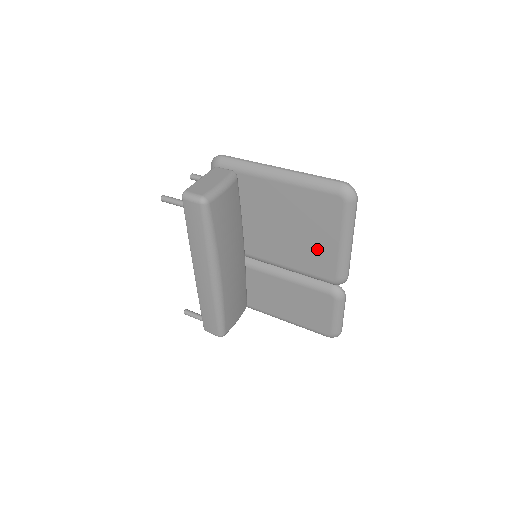
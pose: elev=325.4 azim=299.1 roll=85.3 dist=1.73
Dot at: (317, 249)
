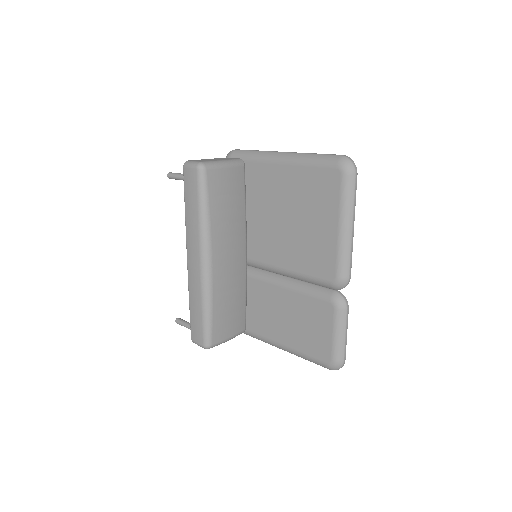
Dot at: (316, 240)
